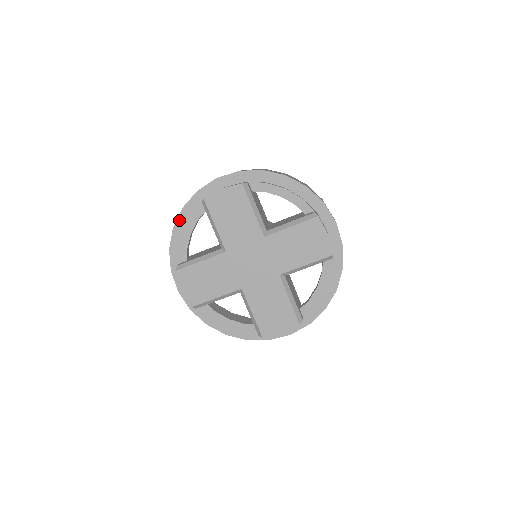
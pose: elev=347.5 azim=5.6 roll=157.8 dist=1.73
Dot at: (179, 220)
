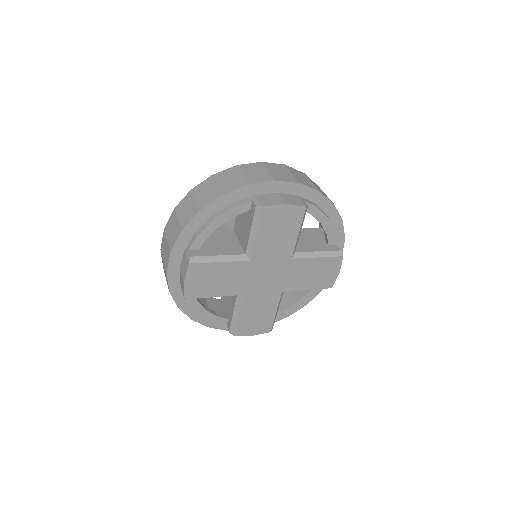
Dot at: (211, 205)
